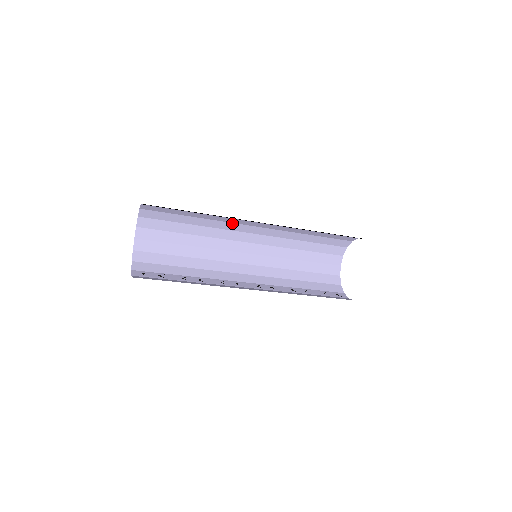
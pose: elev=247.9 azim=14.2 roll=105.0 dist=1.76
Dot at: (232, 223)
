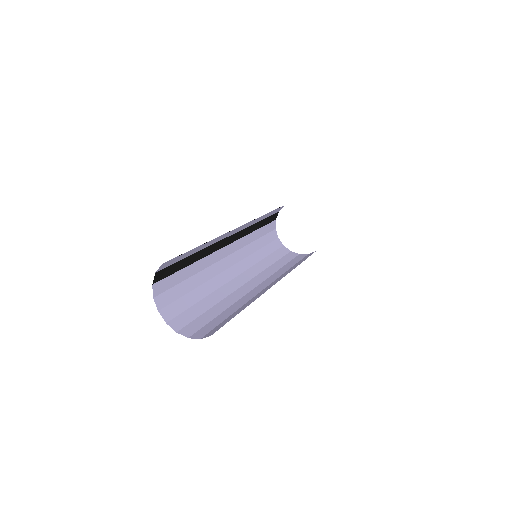
Dot at: (214, 264)
